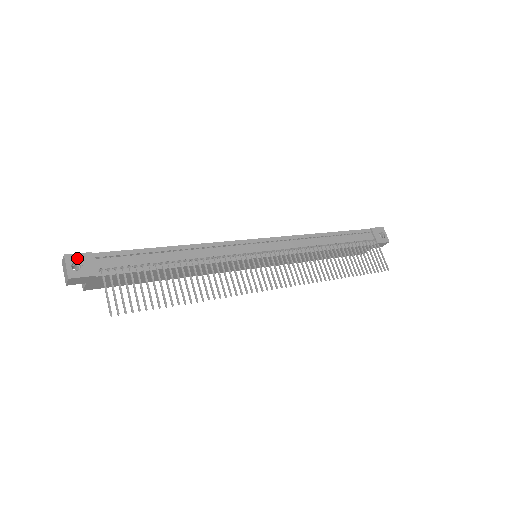
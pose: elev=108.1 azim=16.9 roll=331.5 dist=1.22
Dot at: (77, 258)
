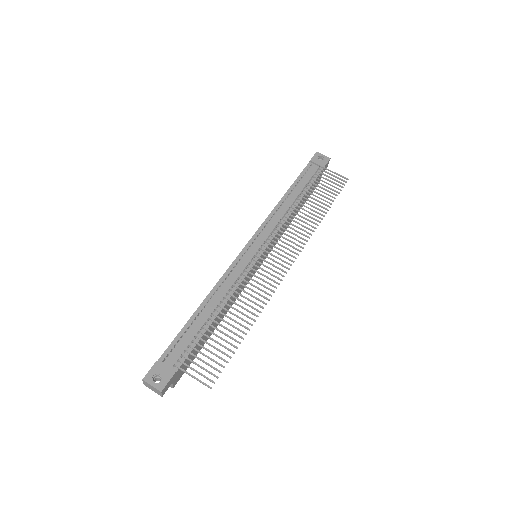
Dot at: (152, 374)
